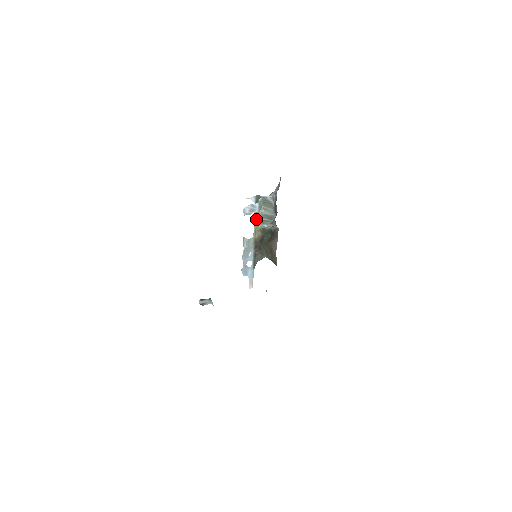
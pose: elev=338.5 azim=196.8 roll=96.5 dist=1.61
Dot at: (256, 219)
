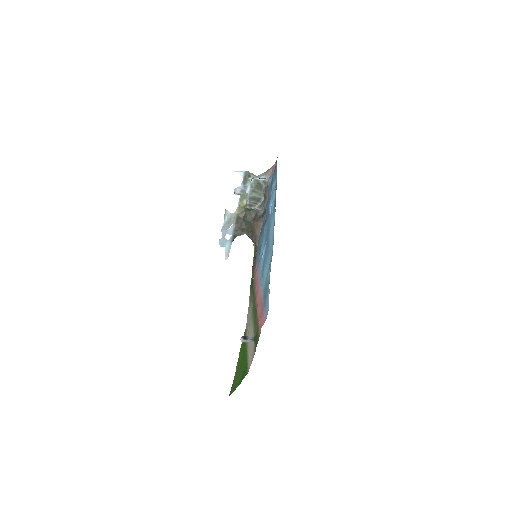
Dot at: (242, 195)
